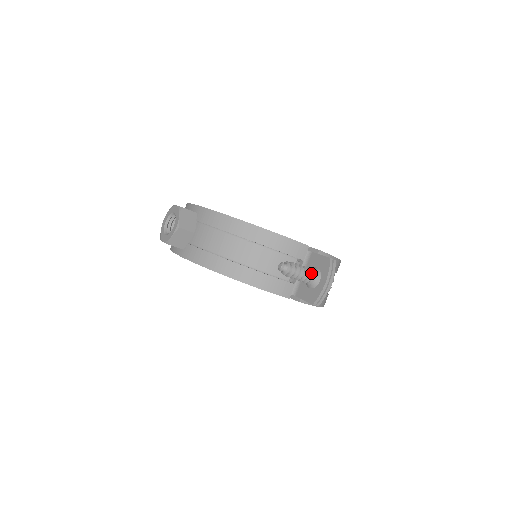
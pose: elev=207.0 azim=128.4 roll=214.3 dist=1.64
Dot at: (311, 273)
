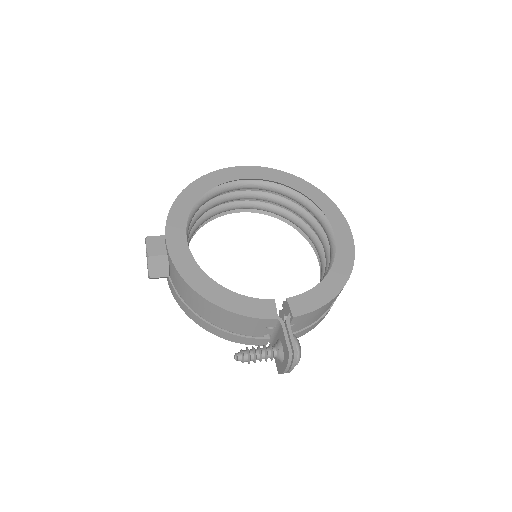
Dot at: (272, 357)
